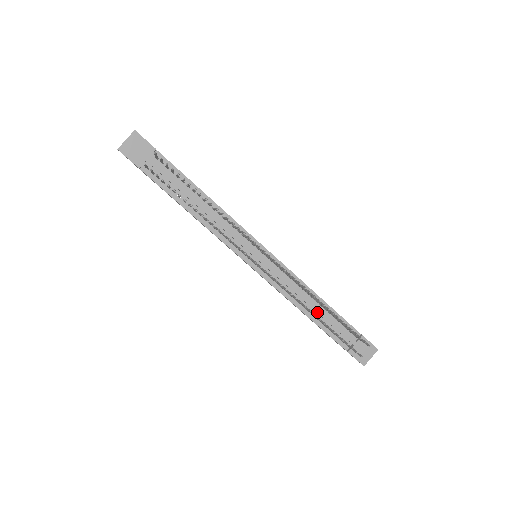
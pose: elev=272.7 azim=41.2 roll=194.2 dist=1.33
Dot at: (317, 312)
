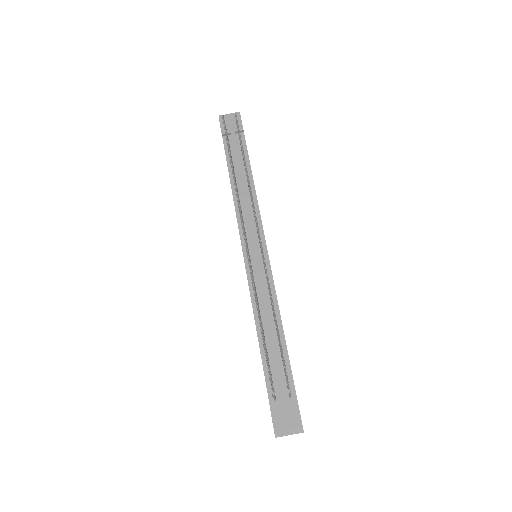
Dot at: (269, 338)
